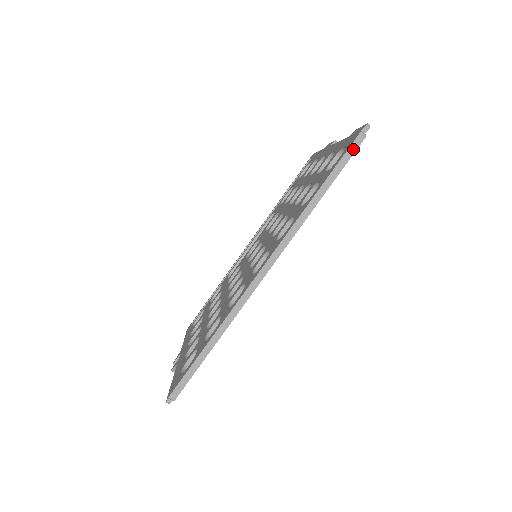
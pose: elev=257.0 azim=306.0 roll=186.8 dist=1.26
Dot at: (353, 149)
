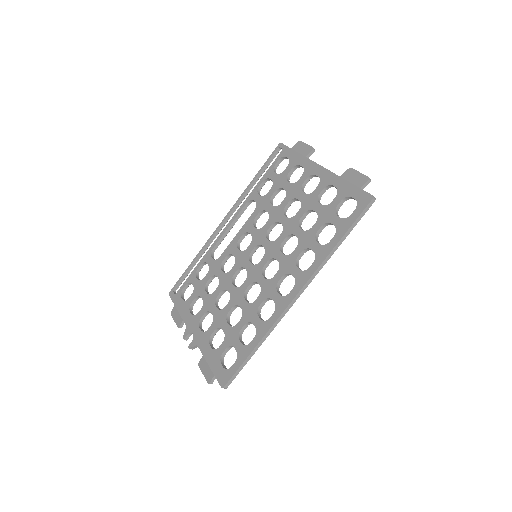
Dot at: (366, 210)
